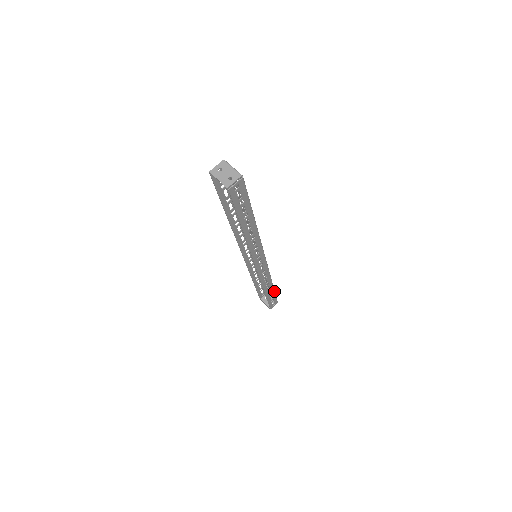
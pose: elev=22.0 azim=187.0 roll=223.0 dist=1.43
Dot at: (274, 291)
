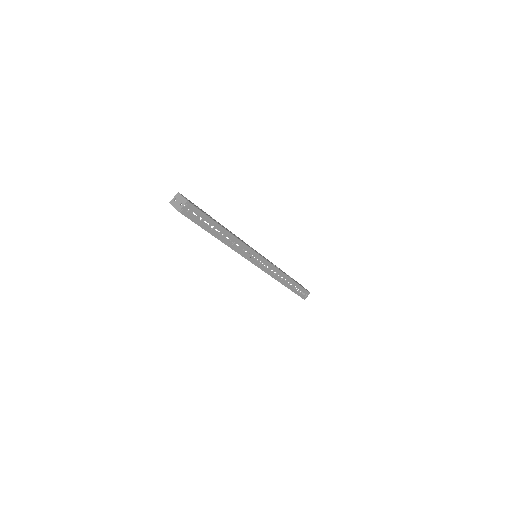
Dot at: (296, 283)
